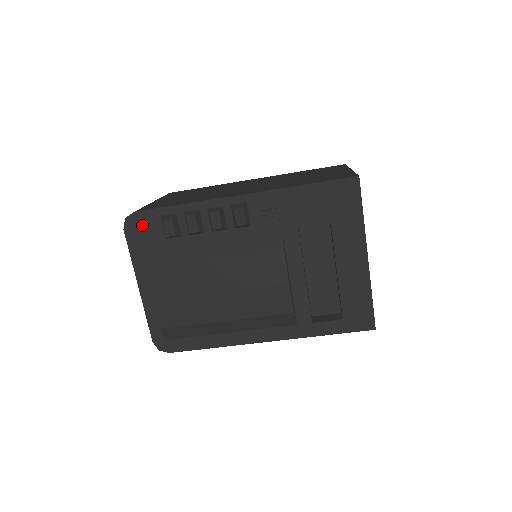
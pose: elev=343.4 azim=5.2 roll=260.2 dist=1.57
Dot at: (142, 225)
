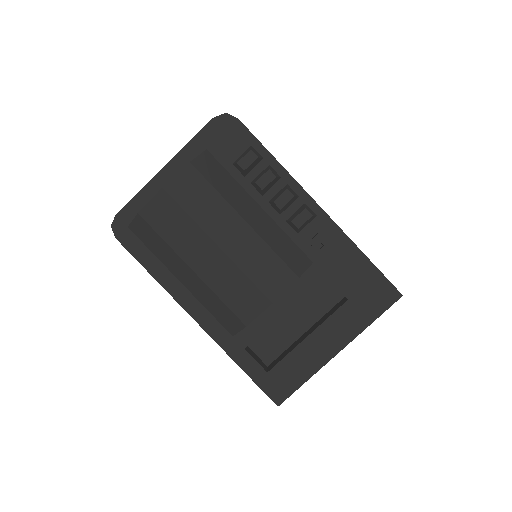
Dot at: (230, 133)
